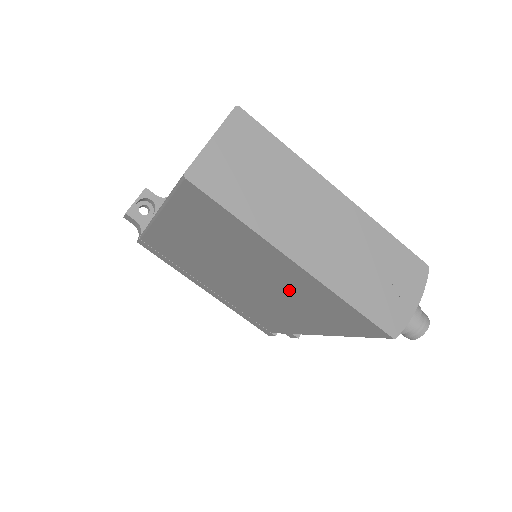
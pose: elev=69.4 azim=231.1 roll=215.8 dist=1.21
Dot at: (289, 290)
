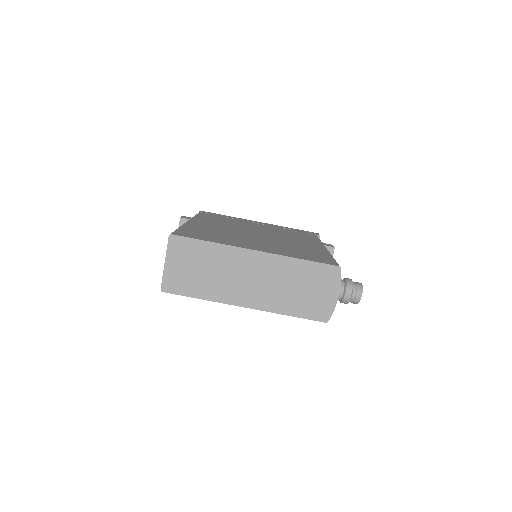
Dot at: occluded
